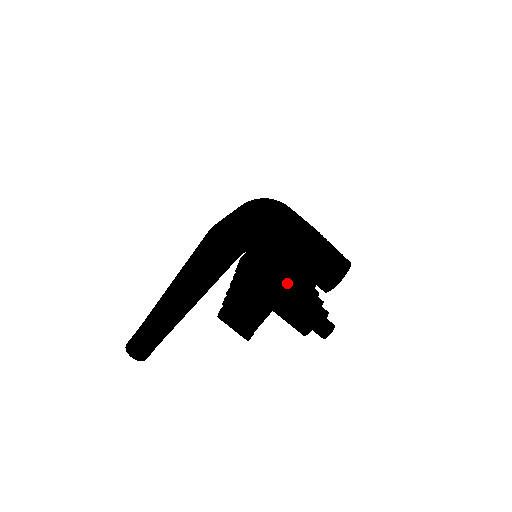
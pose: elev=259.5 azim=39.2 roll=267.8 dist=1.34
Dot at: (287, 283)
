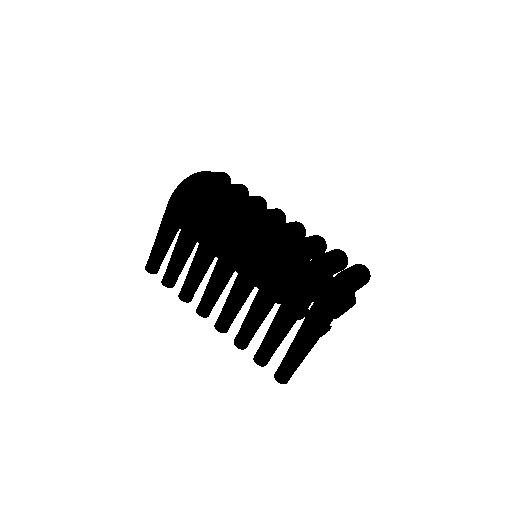
Dot at: occluded
